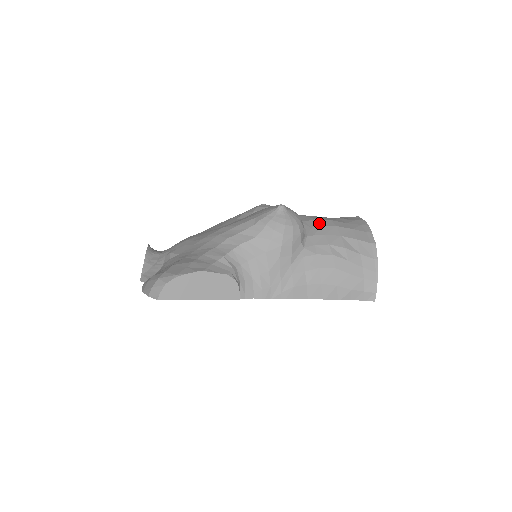
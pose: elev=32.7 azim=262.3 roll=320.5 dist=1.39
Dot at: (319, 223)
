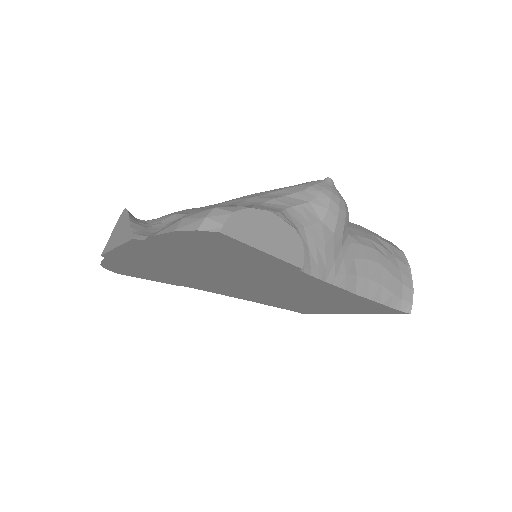
Dot at: occluded
